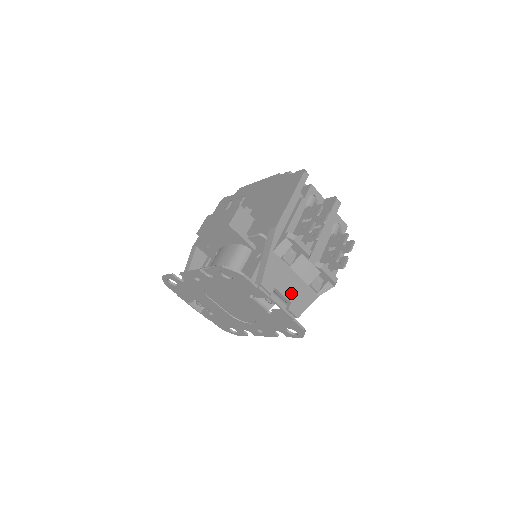
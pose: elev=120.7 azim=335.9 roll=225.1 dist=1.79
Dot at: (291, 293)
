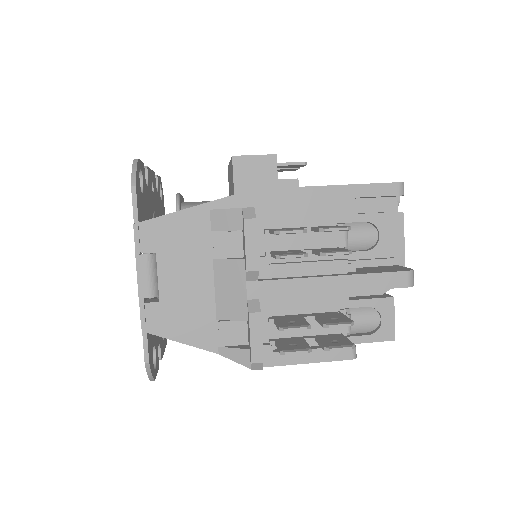
Dot at: (175, 291)
